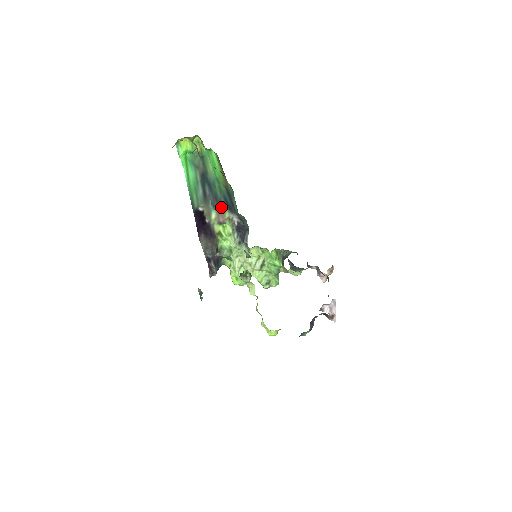
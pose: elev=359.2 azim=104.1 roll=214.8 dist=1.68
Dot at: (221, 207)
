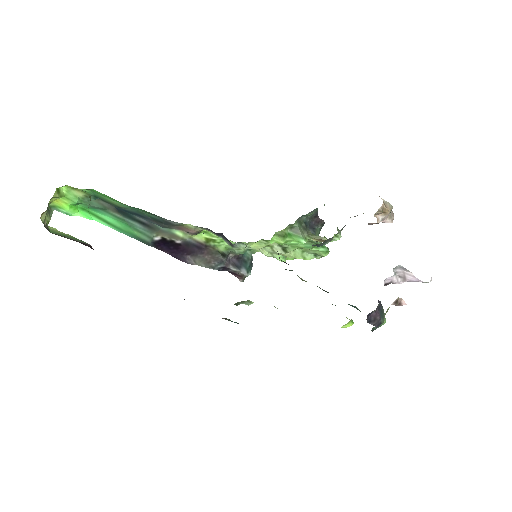
Dot at: (174, 225)
